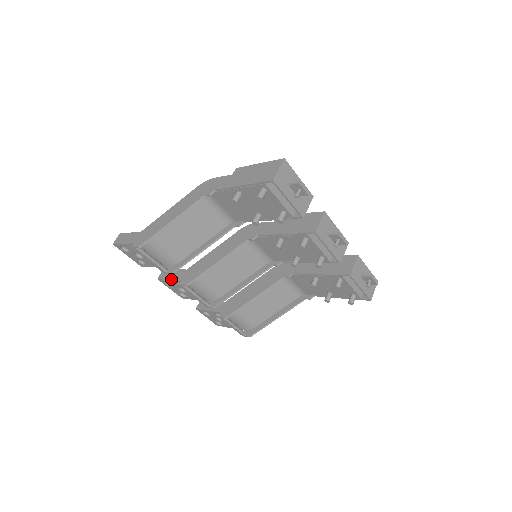
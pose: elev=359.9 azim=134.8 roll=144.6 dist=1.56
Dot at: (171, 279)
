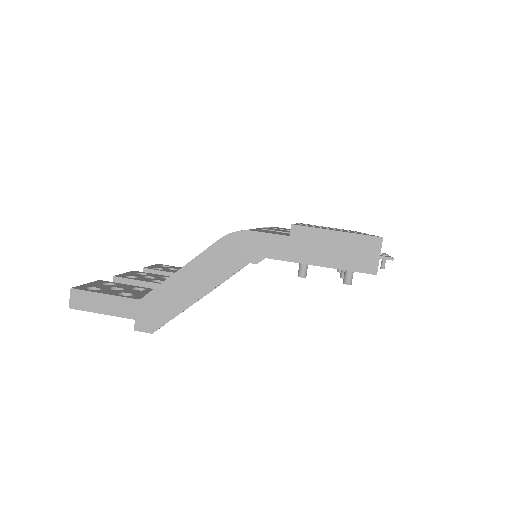
Dot at: occluded
